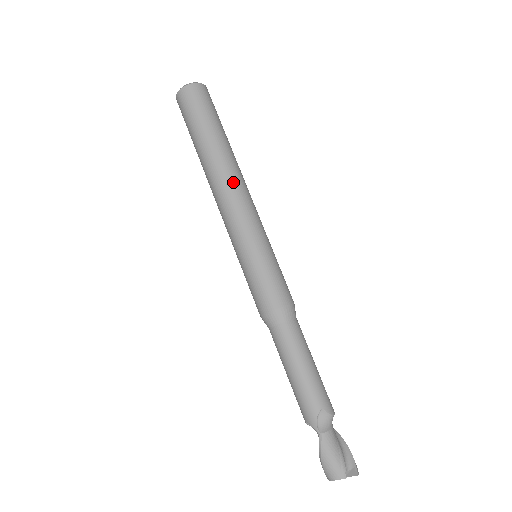
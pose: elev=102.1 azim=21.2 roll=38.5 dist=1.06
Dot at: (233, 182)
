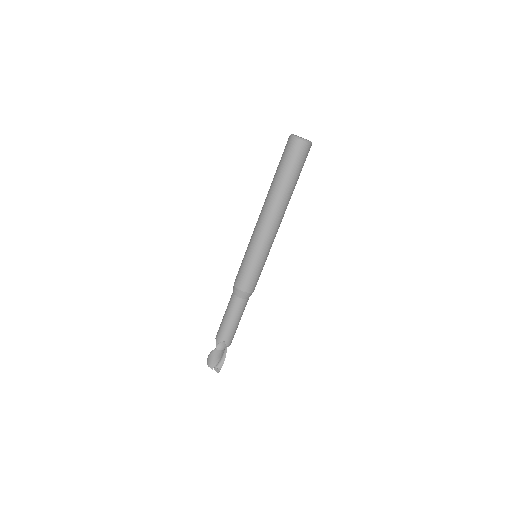
Dot at: (274, 216)
